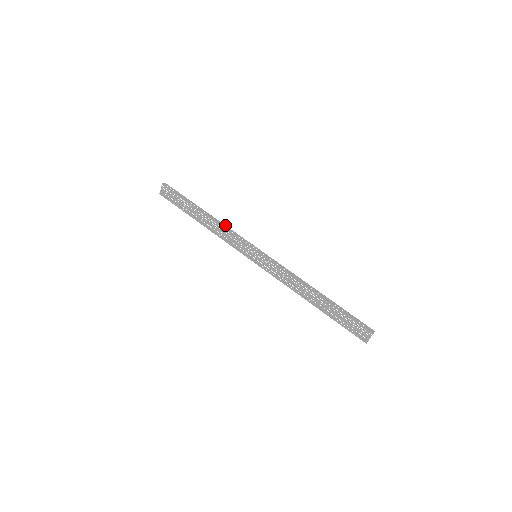
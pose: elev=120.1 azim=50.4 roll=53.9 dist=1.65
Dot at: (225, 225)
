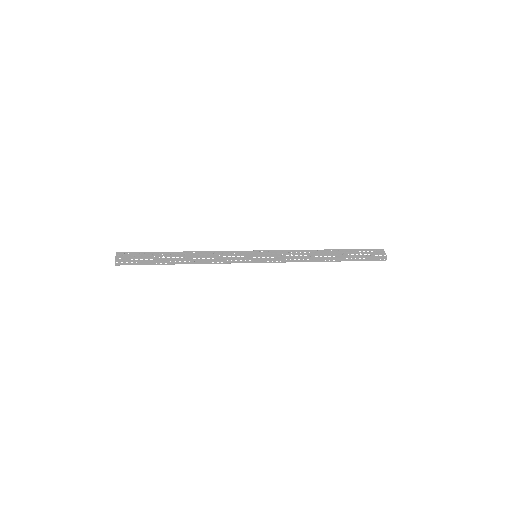
Dot at: occluded
